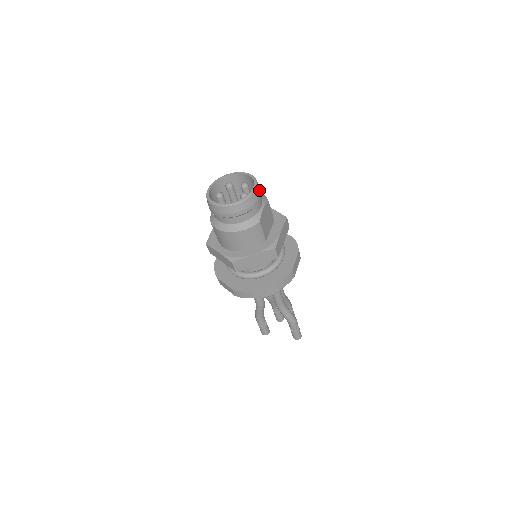
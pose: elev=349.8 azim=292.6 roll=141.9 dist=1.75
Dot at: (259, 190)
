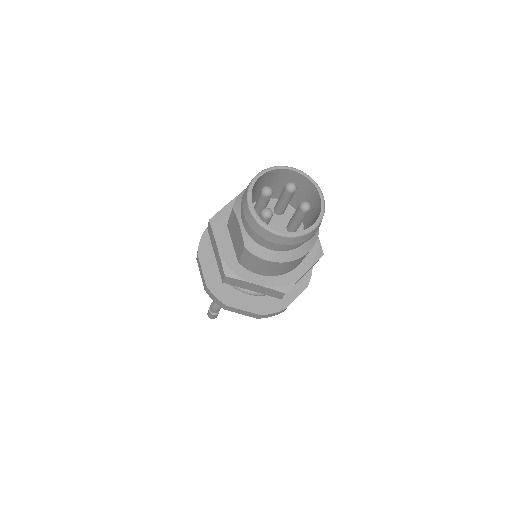
Dot at: occluded
